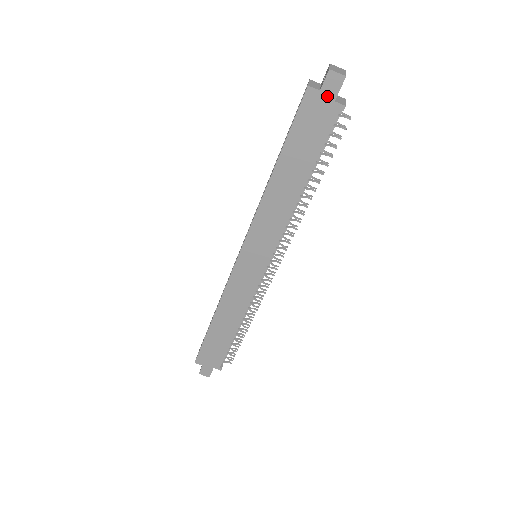
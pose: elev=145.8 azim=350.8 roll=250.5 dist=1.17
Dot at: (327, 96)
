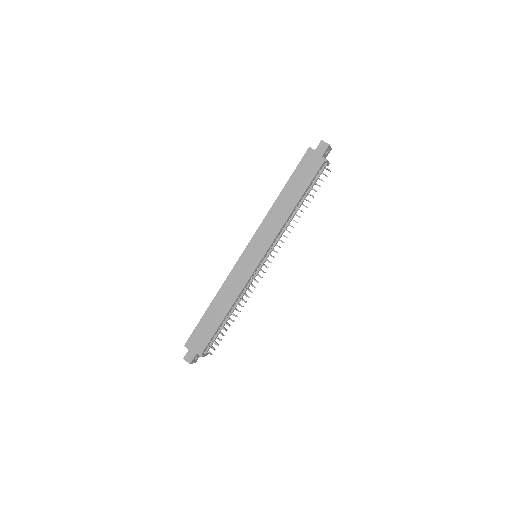
Dot at: (318, 153)
